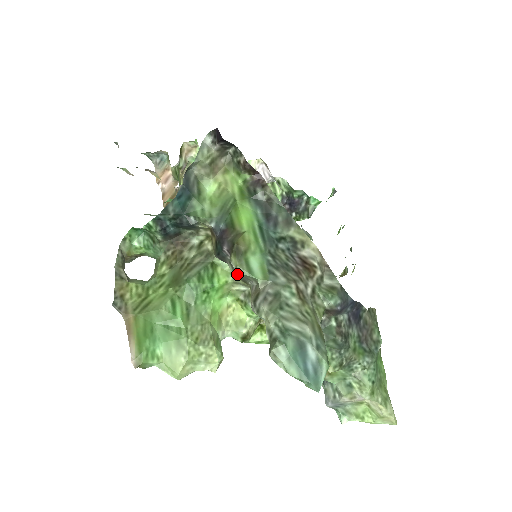
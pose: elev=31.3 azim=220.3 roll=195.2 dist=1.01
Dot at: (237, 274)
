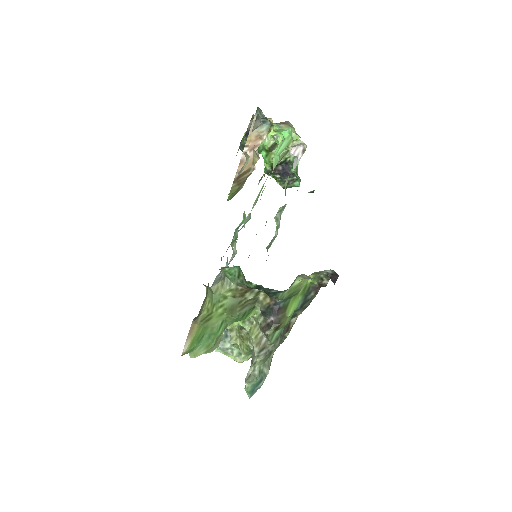
Dot at: (265, 332)
